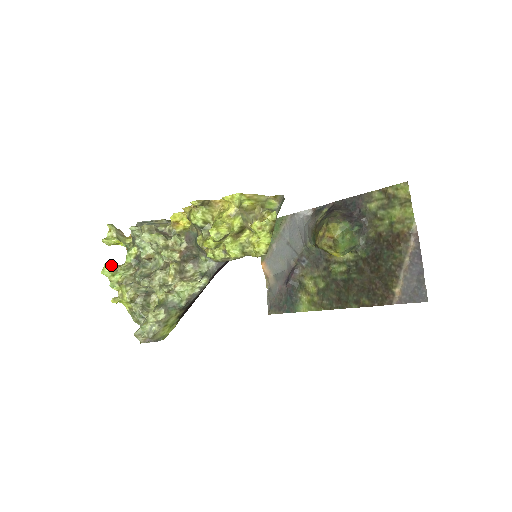
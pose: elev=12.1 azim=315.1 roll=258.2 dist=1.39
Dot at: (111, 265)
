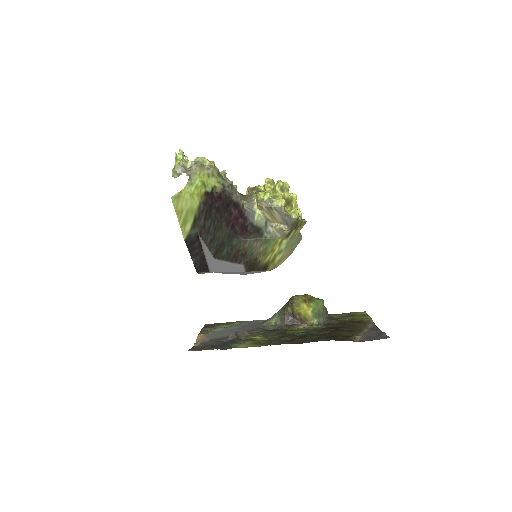
Dot at: occluded
